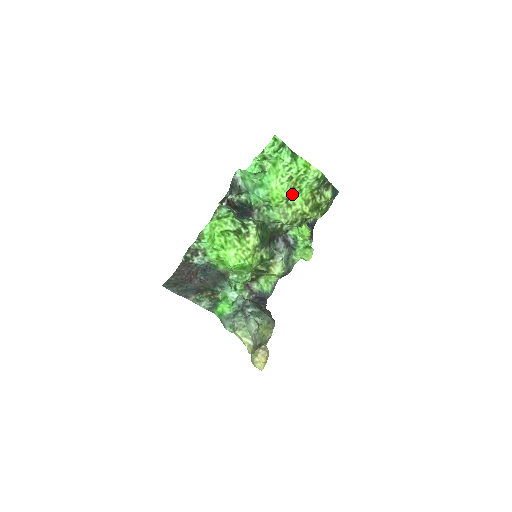
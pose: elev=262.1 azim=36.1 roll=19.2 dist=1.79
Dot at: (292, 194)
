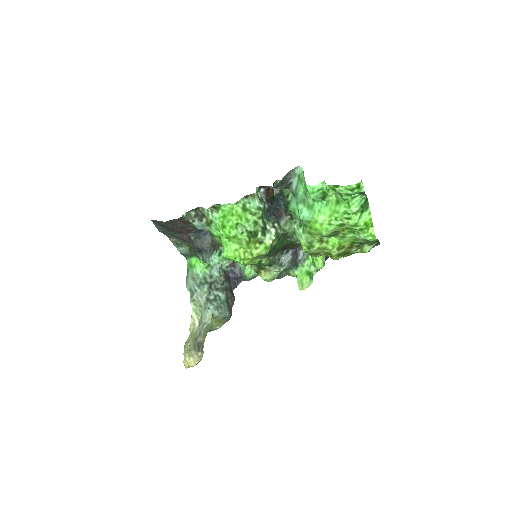
Dot at: (332, 234)
